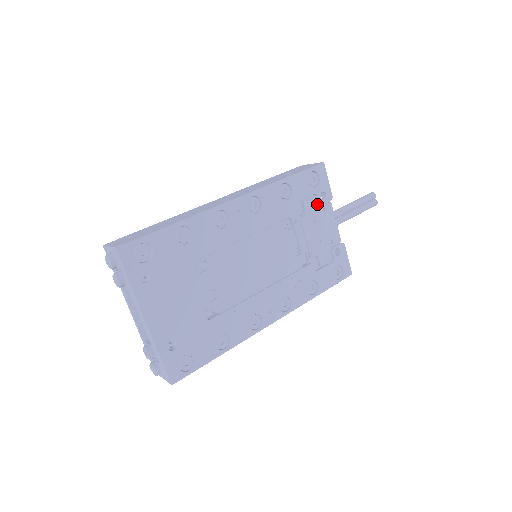
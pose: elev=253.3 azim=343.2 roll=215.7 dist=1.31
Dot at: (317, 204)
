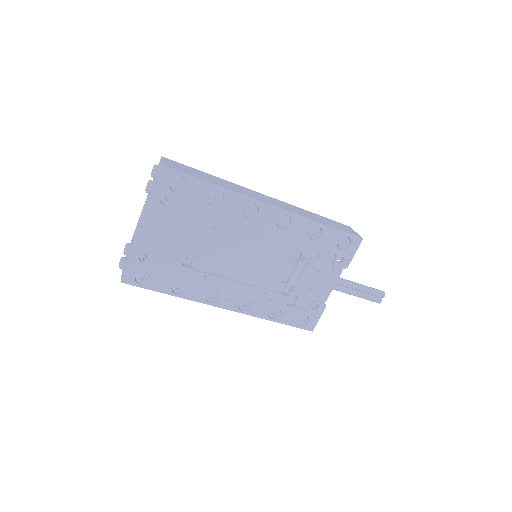
Dot at: (331, 262)
